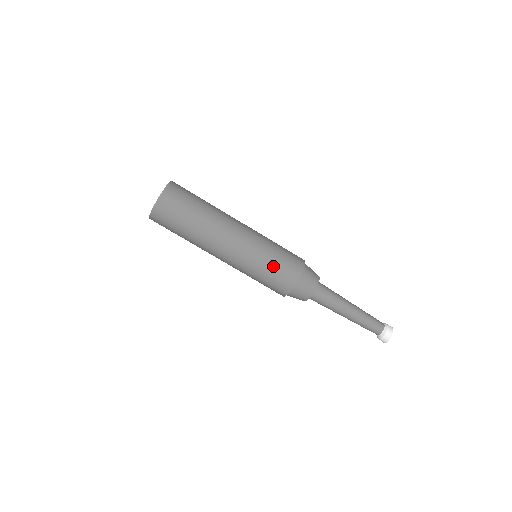
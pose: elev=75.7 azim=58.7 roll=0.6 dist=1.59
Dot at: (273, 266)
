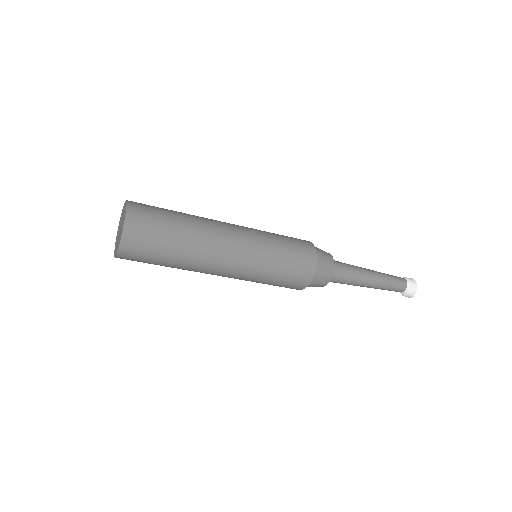
Dot at: (285, 258)
